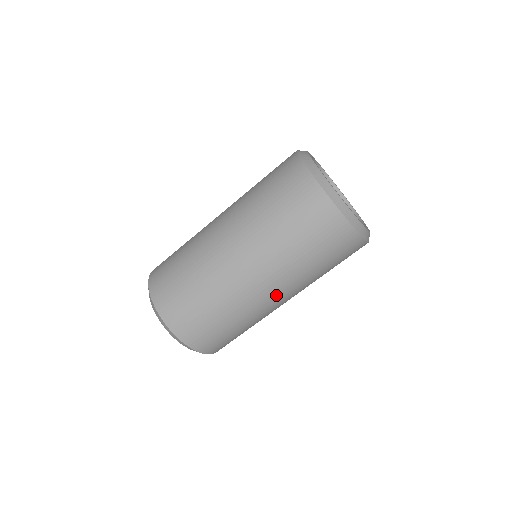
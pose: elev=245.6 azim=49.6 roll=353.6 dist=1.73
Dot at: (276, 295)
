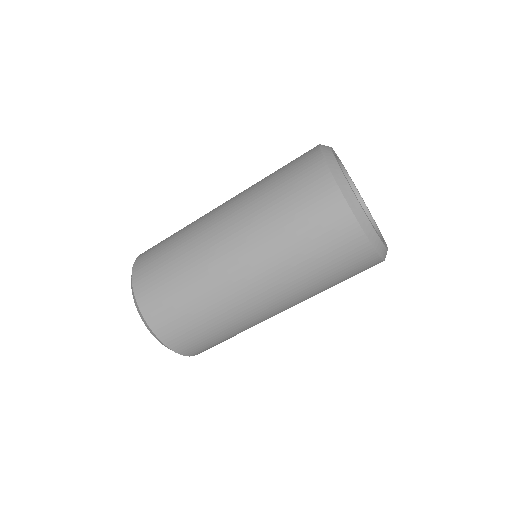
Dot at: (270, 303)
